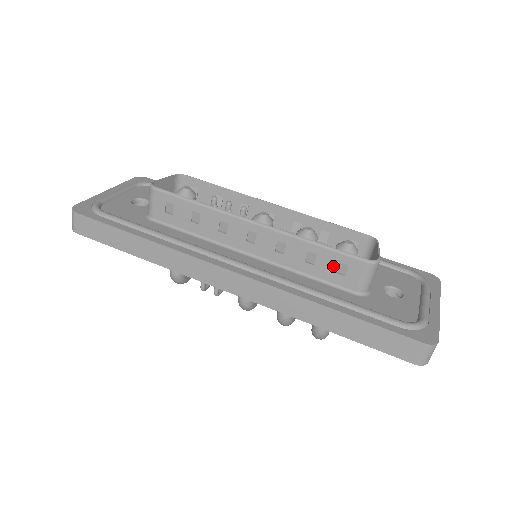
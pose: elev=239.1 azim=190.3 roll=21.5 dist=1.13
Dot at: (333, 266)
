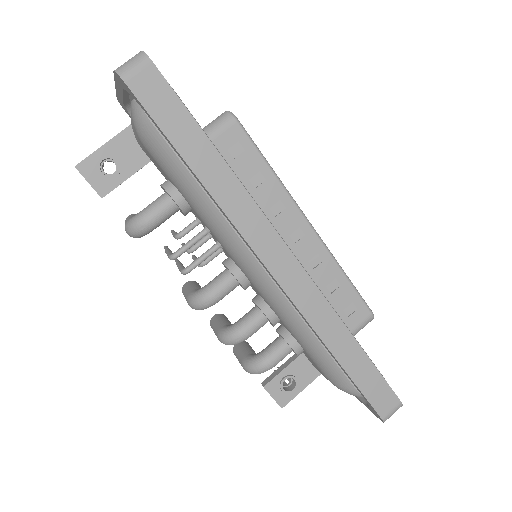
Dot at: (346, 303)
